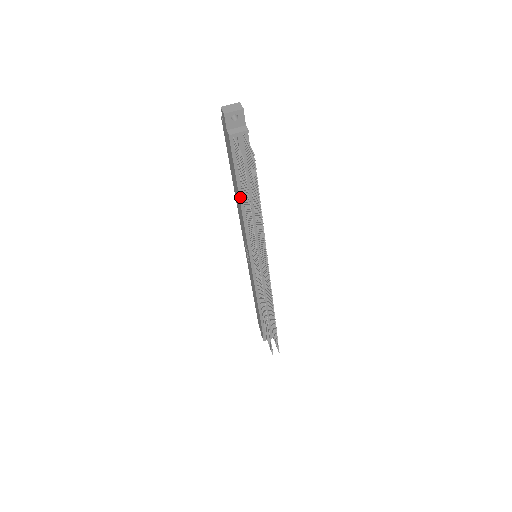
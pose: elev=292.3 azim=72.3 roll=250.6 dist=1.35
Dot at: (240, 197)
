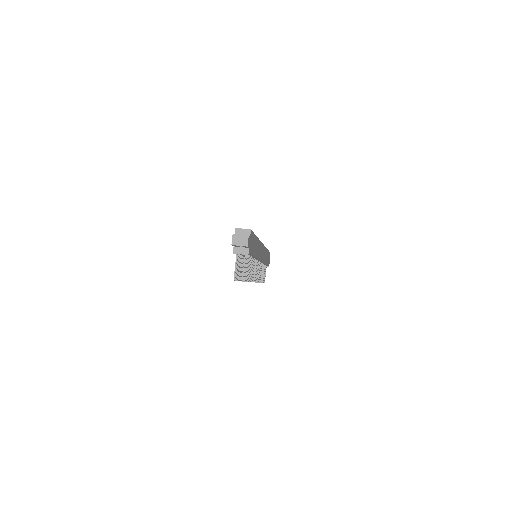
Dot at: occluded
